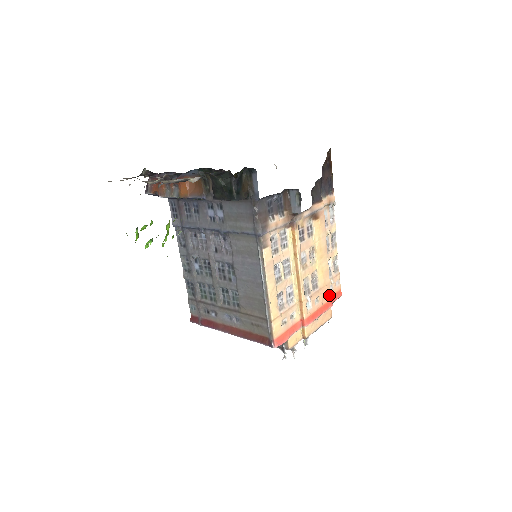
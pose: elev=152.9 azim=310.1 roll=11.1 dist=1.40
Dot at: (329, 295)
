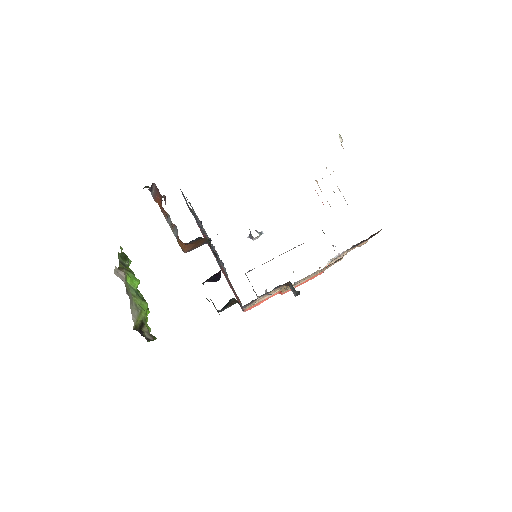
Dot at: (322, 271)
